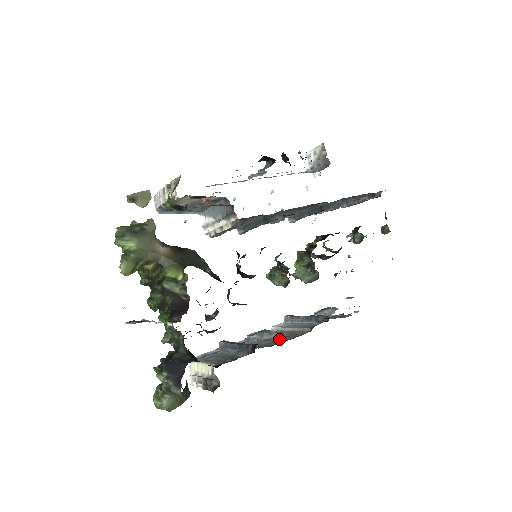
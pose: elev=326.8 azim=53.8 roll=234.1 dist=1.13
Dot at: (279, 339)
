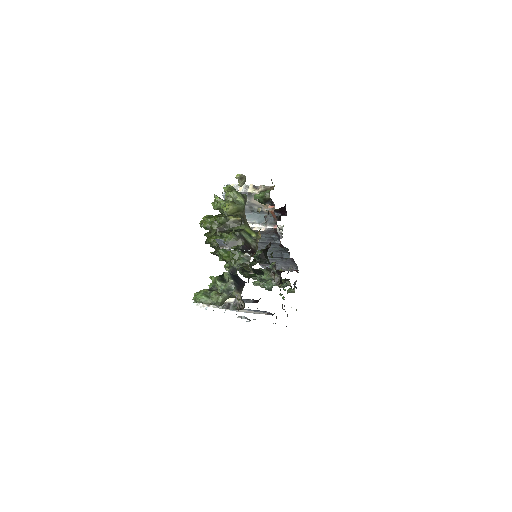
Dot at: occluded
